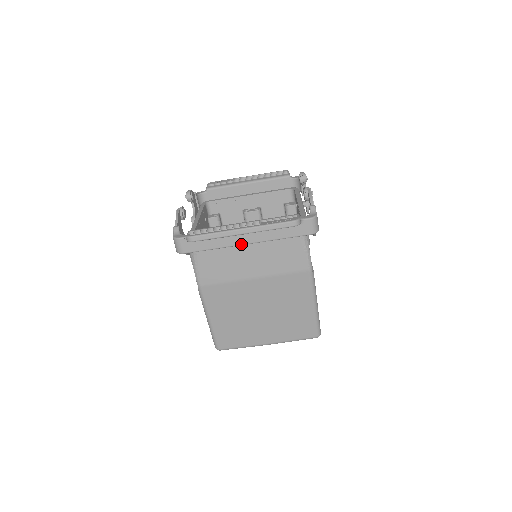
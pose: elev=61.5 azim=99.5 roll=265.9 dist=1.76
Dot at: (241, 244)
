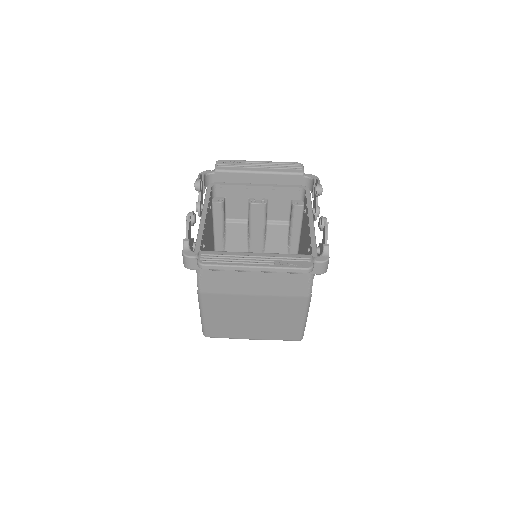
Dot at: (250, 271)
